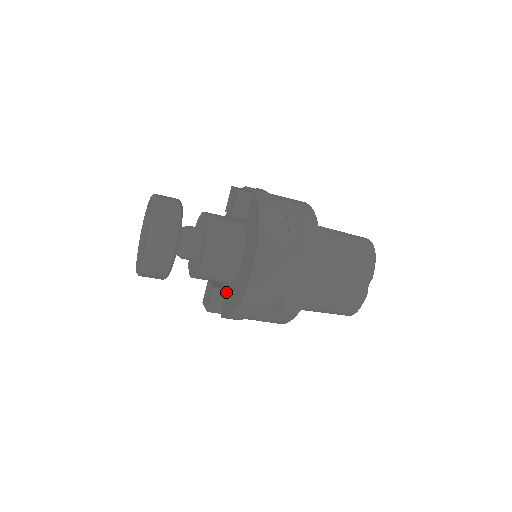
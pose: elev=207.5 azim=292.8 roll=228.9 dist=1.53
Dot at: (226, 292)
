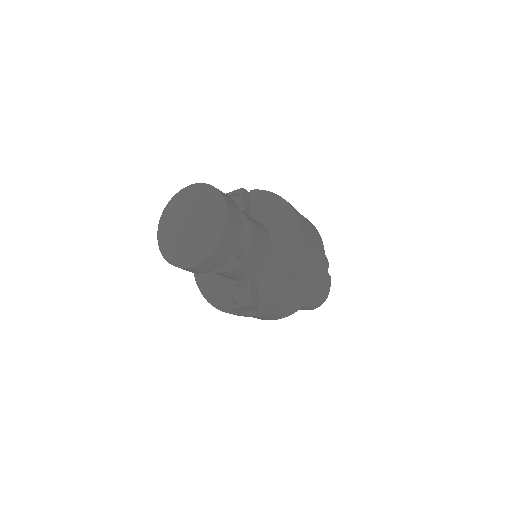
Dot at: (257, 284)
